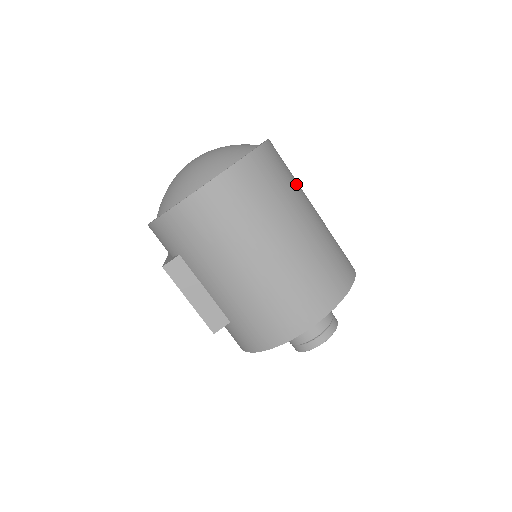
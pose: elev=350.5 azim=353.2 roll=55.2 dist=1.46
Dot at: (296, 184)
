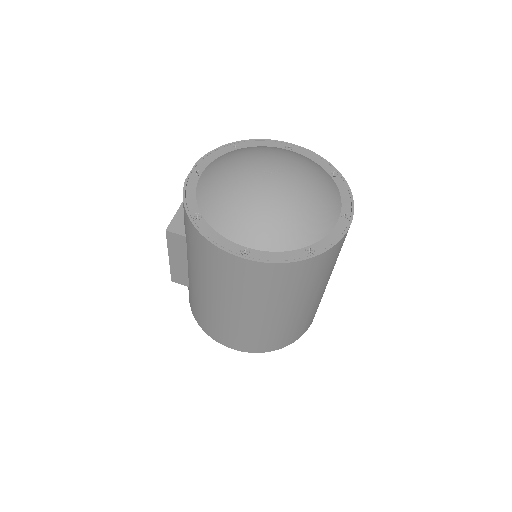
Dot at: (327, 275)
